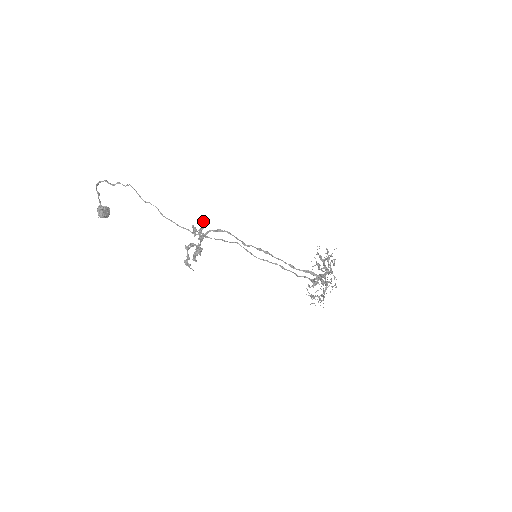
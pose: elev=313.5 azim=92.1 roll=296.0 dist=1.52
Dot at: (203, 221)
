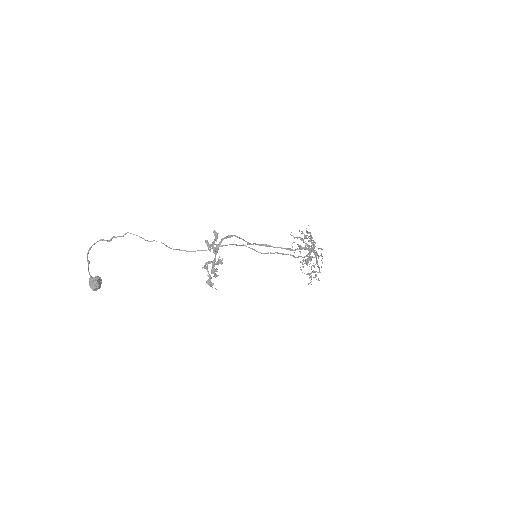
Dot at: (214, 232)
